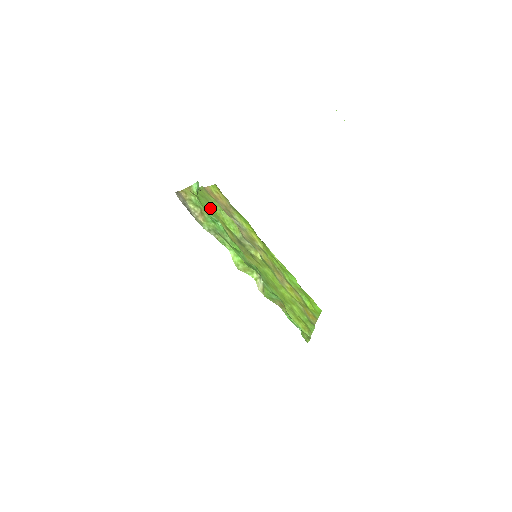
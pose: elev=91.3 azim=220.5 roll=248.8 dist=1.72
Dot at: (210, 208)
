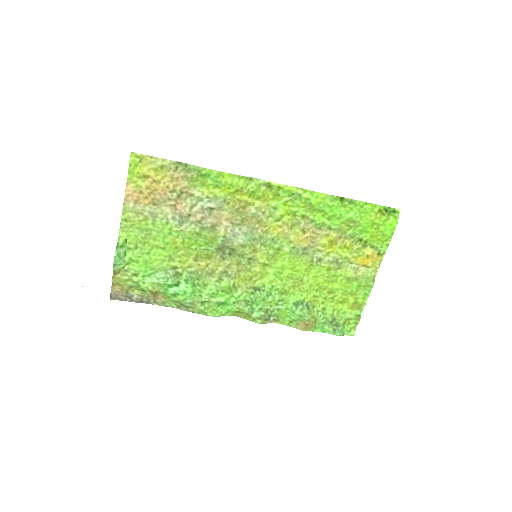
Dot at: (157, 254)
